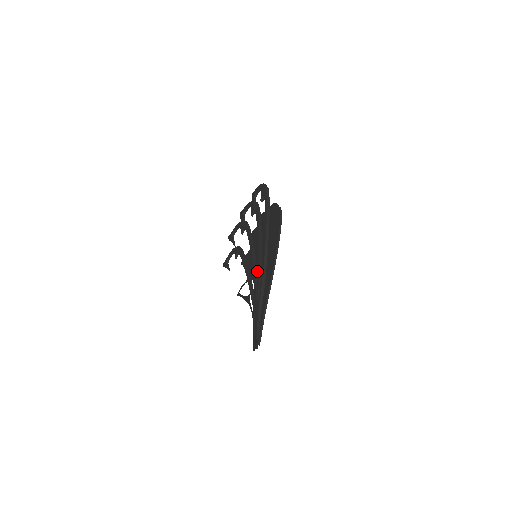
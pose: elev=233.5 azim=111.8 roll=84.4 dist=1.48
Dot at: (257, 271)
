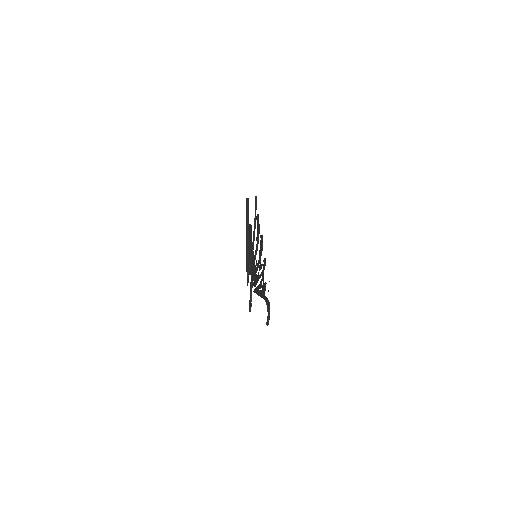
Dot at: occluded
